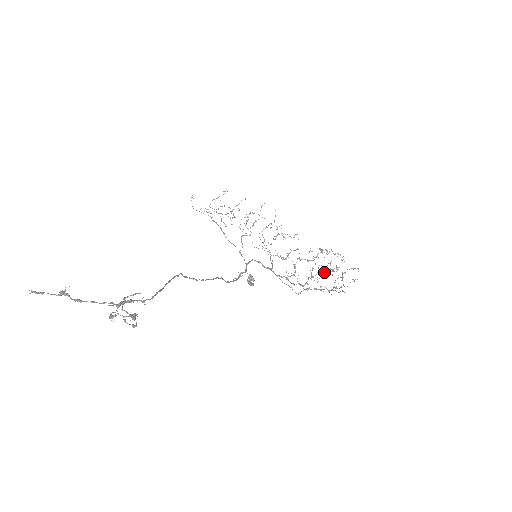
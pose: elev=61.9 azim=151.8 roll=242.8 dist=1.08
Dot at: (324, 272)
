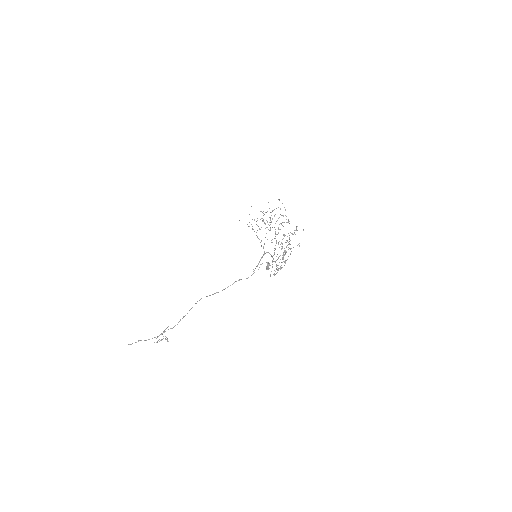
Dot at: occluded
